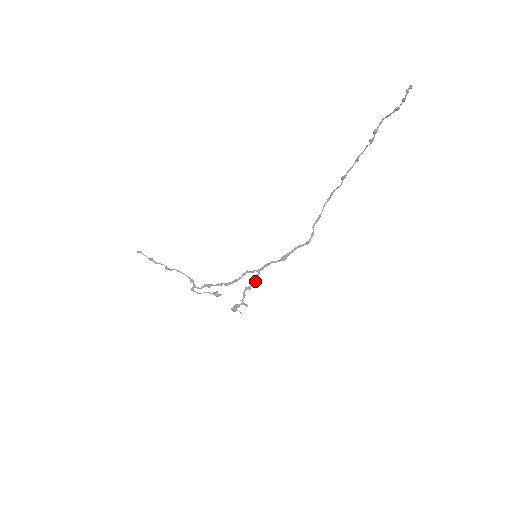
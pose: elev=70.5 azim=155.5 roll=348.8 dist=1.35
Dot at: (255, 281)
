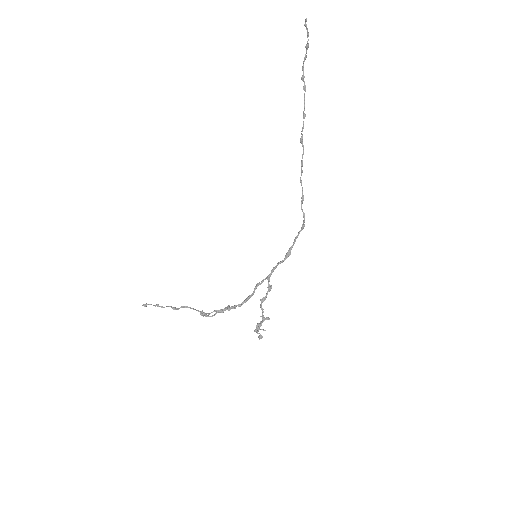
Dot at: (268, 289)
